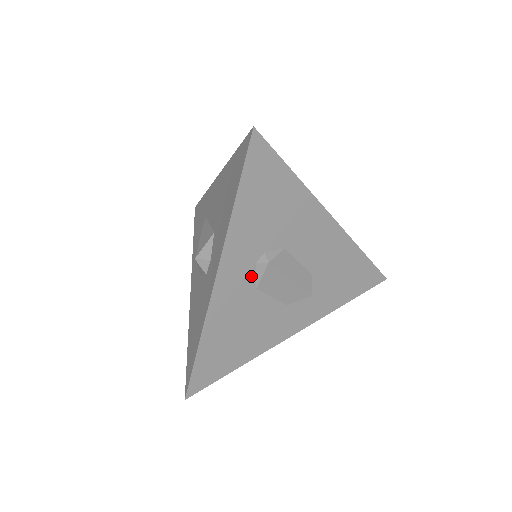
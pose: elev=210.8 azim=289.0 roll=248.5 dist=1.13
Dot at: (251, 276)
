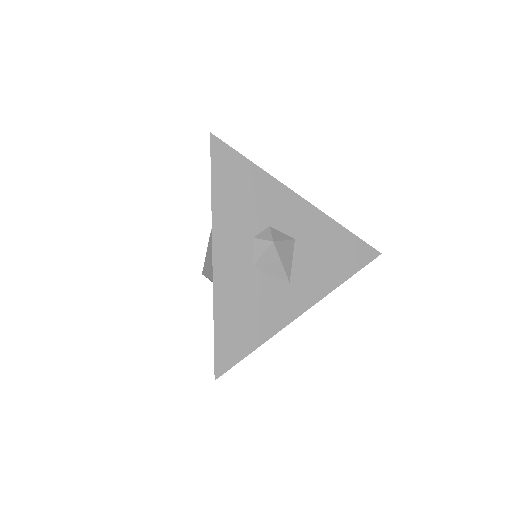
Dot at: occluded
